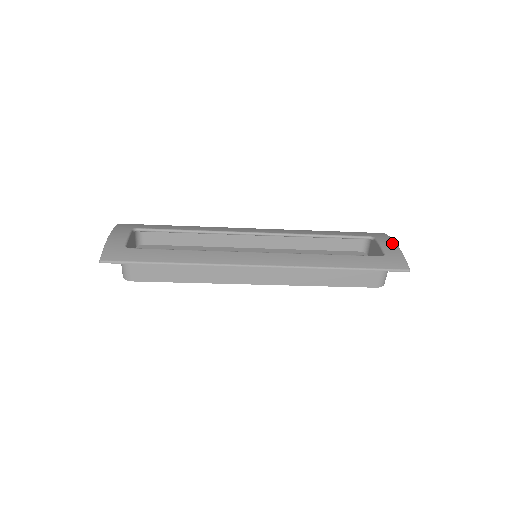
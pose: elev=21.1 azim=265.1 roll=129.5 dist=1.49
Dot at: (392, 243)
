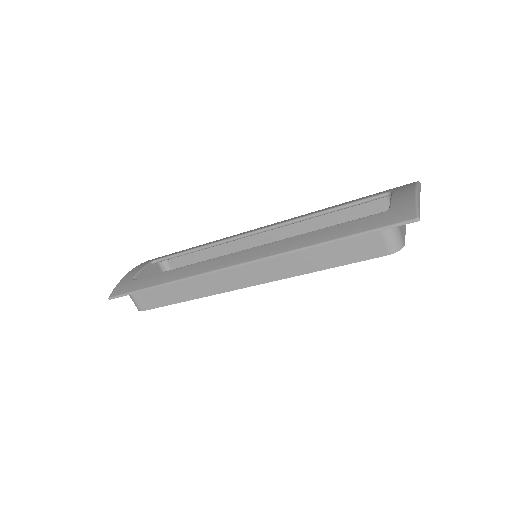
Dot at: (409, 190)
